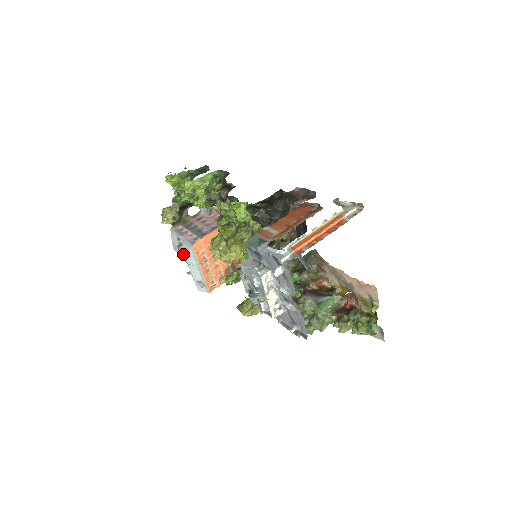
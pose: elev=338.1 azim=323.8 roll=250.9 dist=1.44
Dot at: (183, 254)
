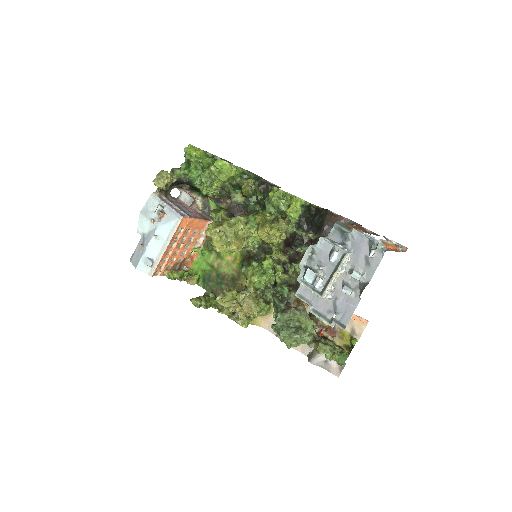
Dot at: (156, 222)
